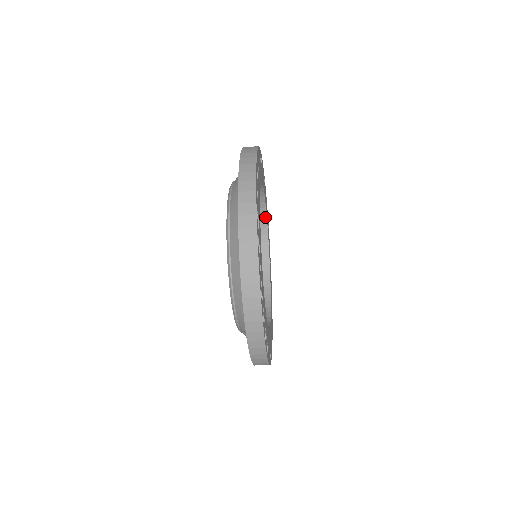
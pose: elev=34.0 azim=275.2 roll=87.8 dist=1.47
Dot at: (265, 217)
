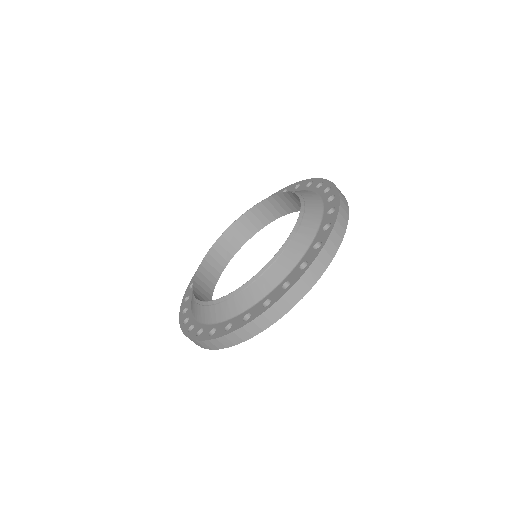
Dot at: (267, 223)
